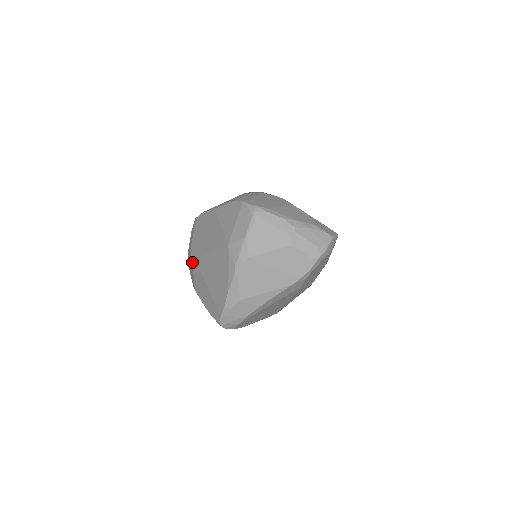
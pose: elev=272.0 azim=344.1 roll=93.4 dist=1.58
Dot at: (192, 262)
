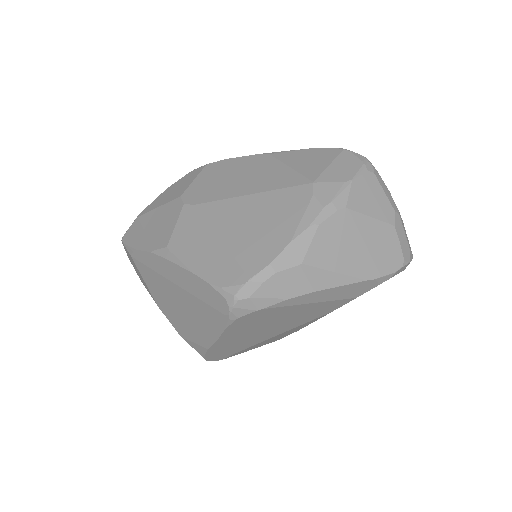
Dot at: (182, 209)
